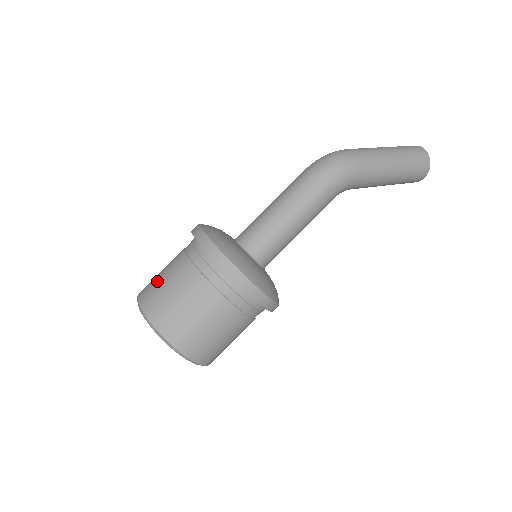
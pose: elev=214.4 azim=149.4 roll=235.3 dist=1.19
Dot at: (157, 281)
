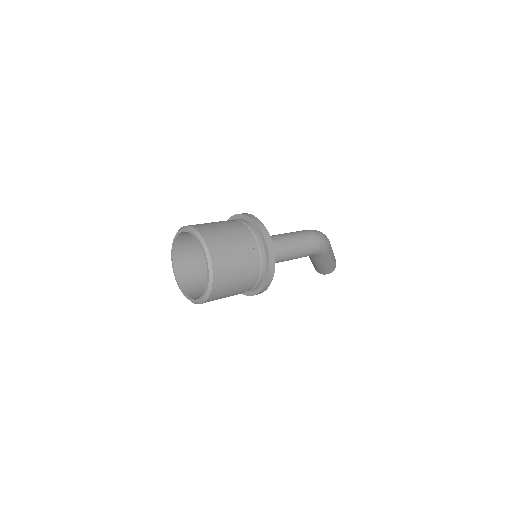
Dot at: (218, 231)
